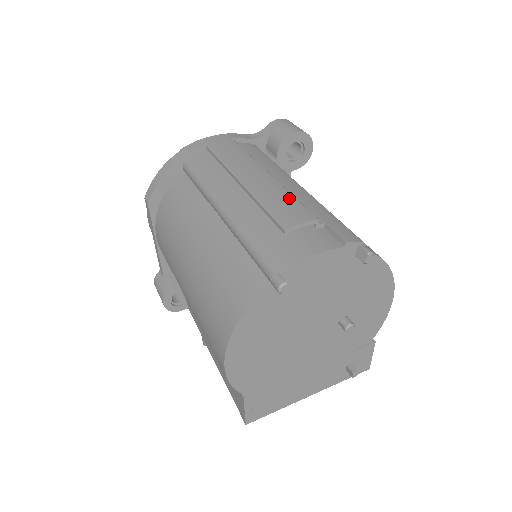
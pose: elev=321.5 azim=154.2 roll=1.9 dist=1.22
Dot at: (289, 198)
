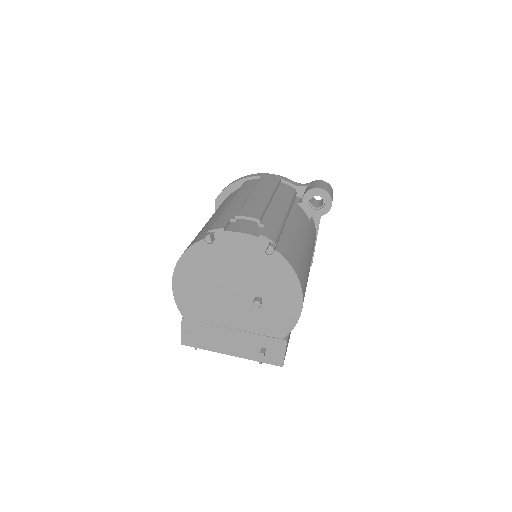
Dot at: (260, 207)
